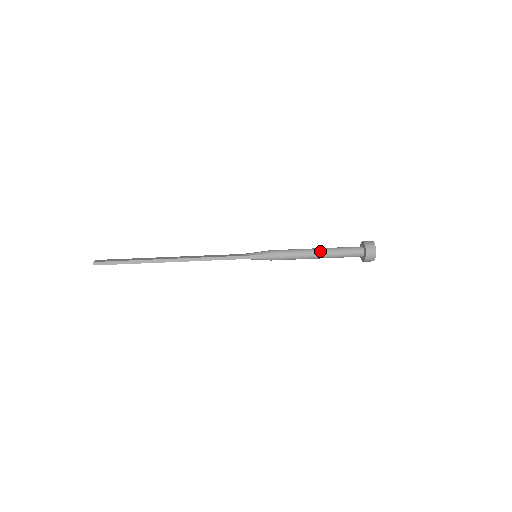
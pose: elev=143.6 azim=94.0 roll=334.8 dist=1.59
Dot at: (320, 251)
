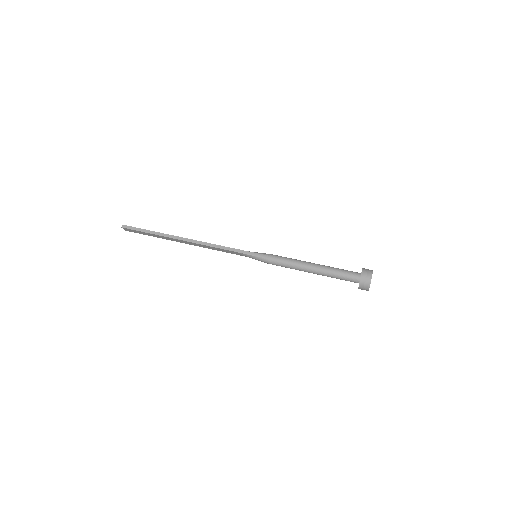
Dot at: (316, 265)
